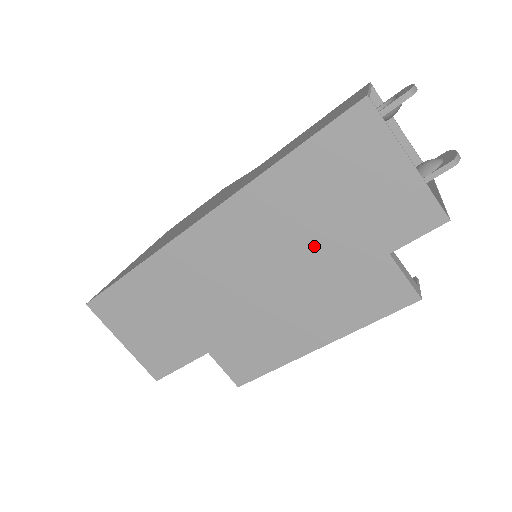
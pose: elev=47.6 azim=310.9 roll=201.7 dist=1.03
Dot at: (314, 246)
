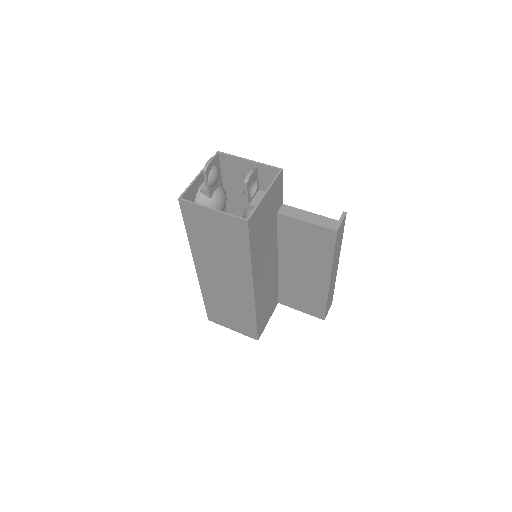
Dot at: (230, 258)
